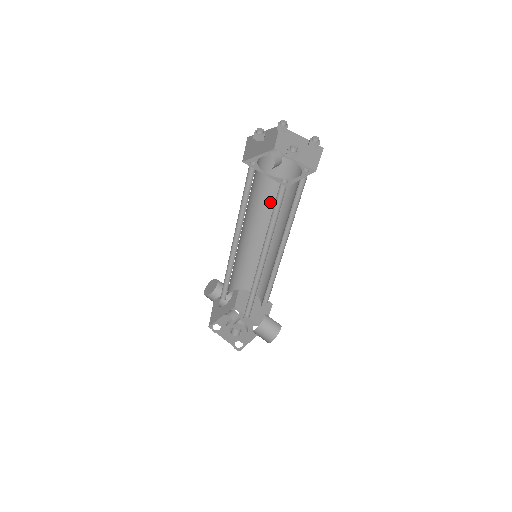
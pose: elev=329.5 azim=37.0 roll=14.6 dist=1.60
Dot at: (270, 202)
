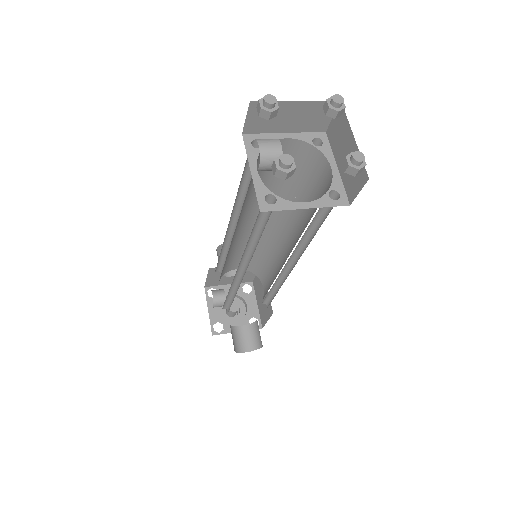
Dot at: occluded
